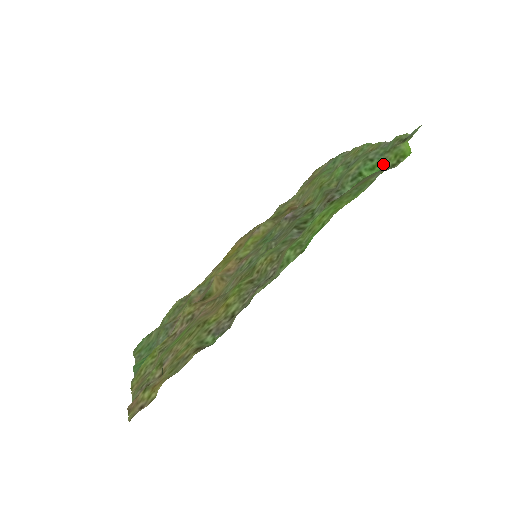
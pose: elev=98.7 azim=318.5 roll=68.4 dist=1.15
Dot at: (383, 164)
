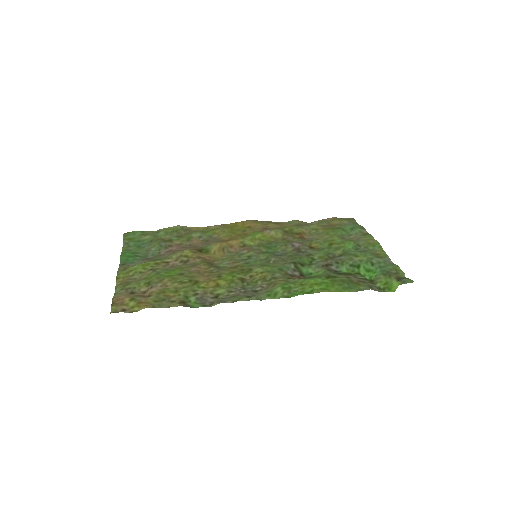
Dot at: (375, 280)
